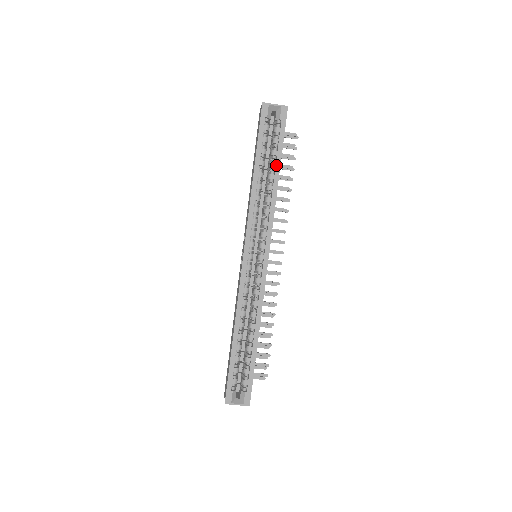
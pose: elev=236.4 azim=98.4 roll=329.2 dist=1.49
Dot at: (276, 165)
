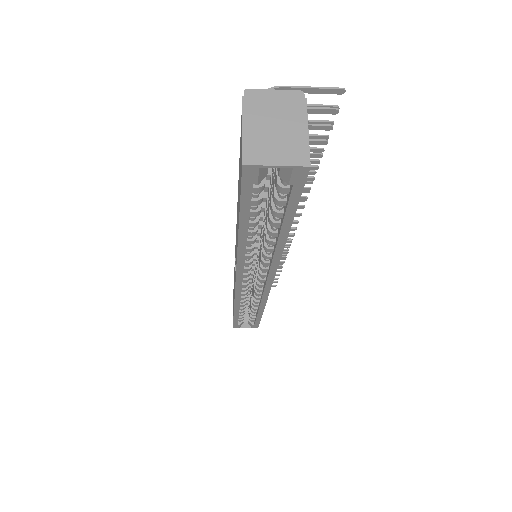
Dot at: (281, 230)
